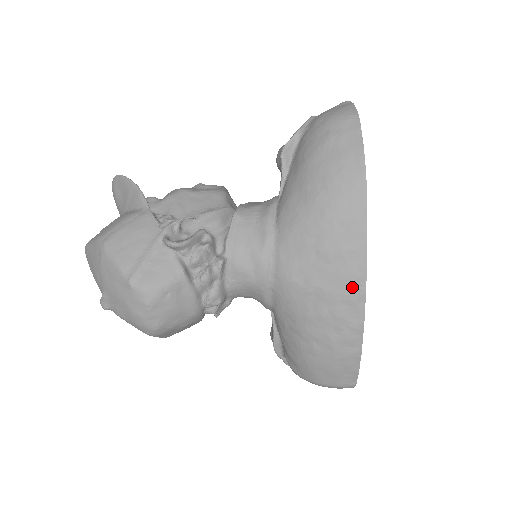
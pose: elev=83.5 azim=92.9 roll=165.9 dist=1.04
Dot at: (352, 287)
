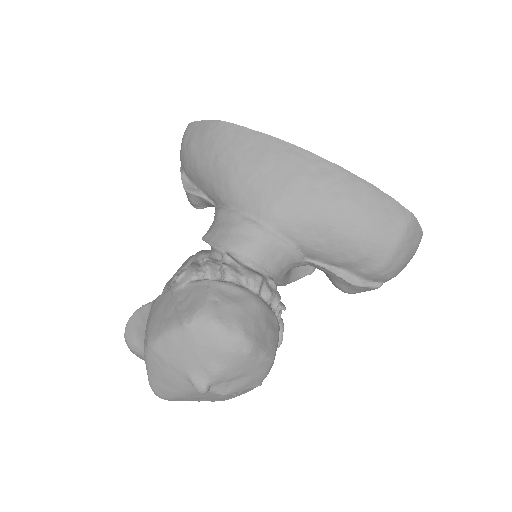
Dot at: (300, 159)
